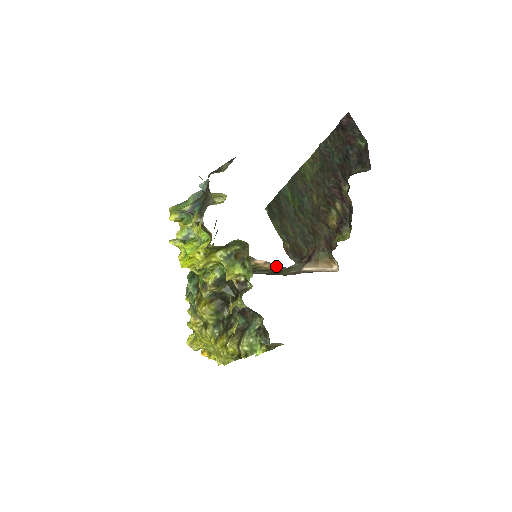
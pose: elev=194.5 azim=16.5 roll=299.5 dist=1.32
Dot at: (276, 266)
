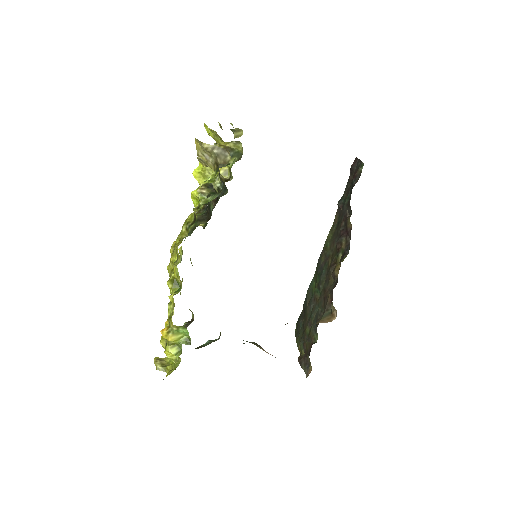
Dot at: occluded
